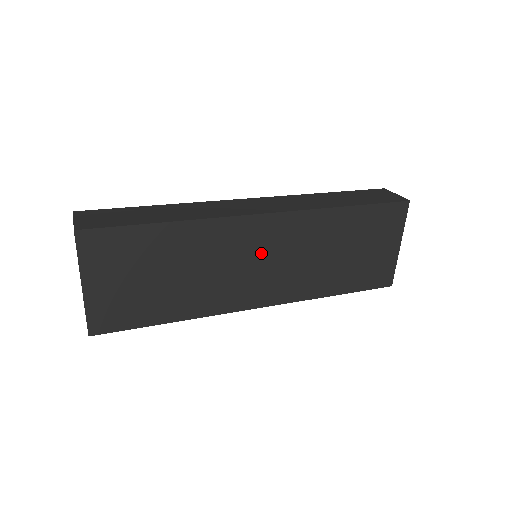
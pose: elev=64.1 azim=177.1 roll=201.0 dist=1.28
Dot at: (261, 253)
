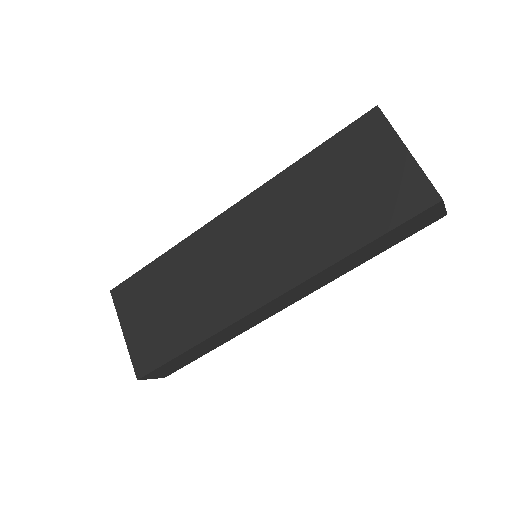
Dot at: (243, 244)
